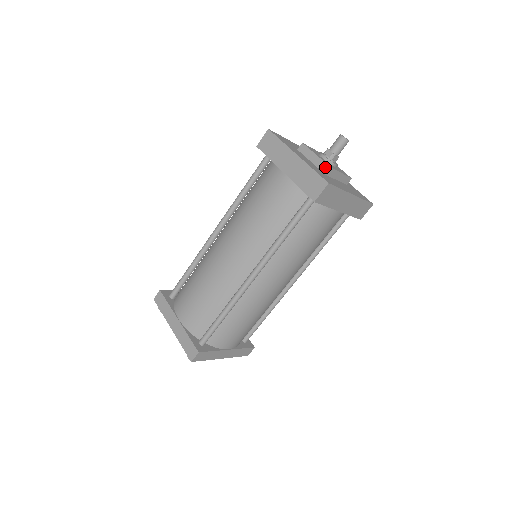
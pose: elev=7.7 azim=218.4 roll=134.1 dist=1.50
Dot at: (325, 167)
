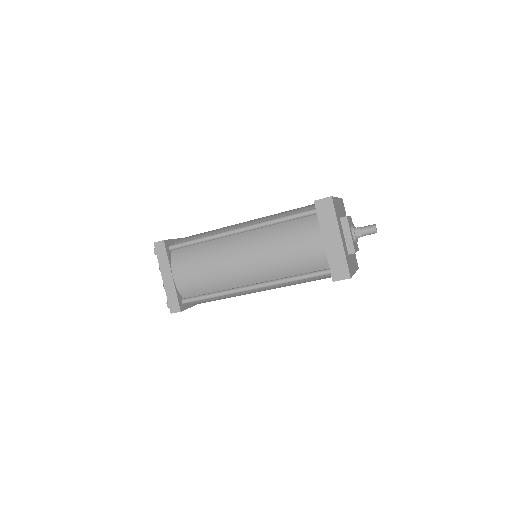
Dot at: (352, 250)
